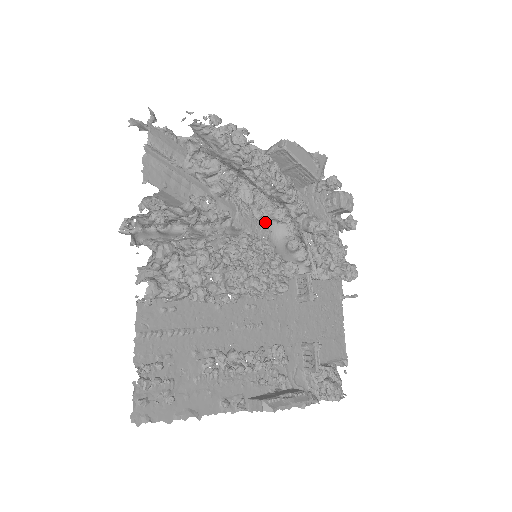
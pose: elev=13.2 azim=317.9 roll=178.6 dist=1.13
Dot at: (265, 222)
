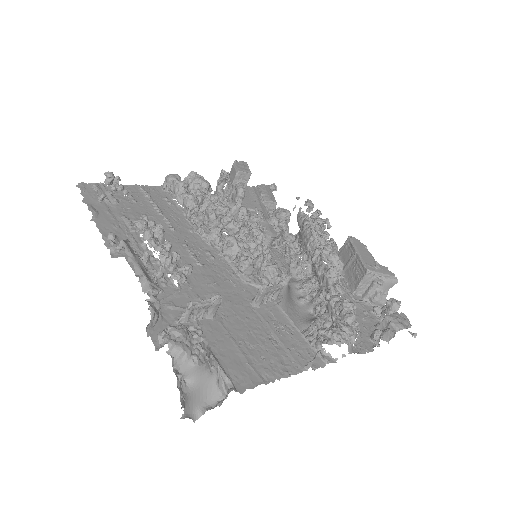
Dot at: (305, 308)
